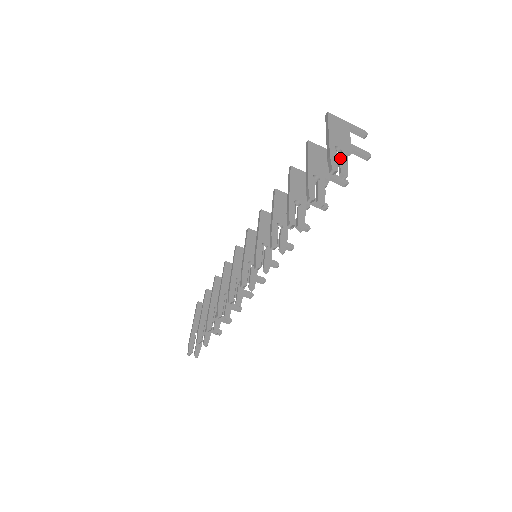
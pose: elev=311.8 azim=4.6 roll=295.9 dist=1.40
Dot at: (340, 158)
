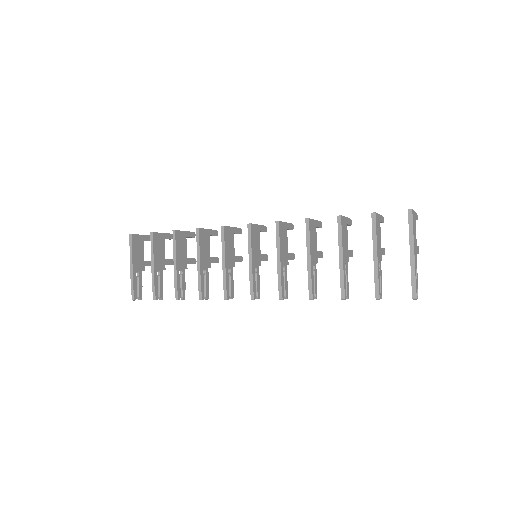
Dot at: (416, 276)
